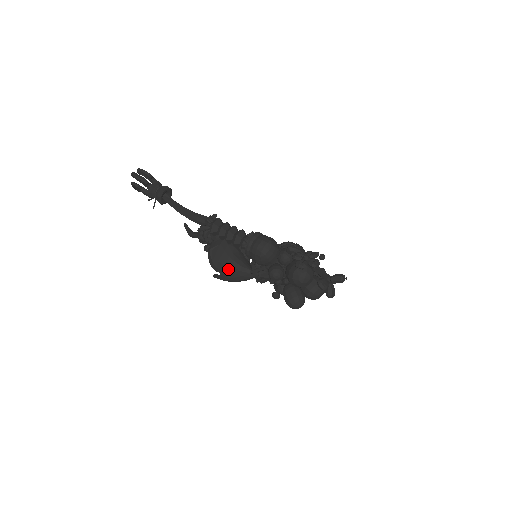
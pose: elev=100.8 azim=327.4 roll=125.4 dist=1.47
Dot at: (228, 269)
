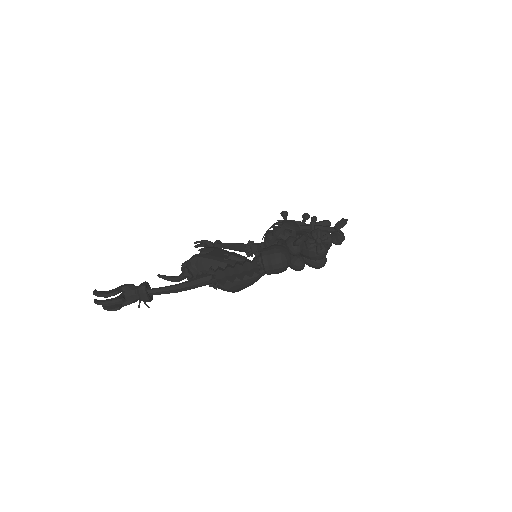
Dot at: (246, 284)
